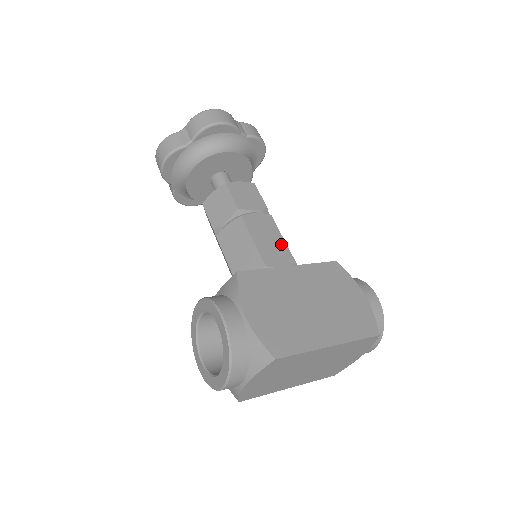
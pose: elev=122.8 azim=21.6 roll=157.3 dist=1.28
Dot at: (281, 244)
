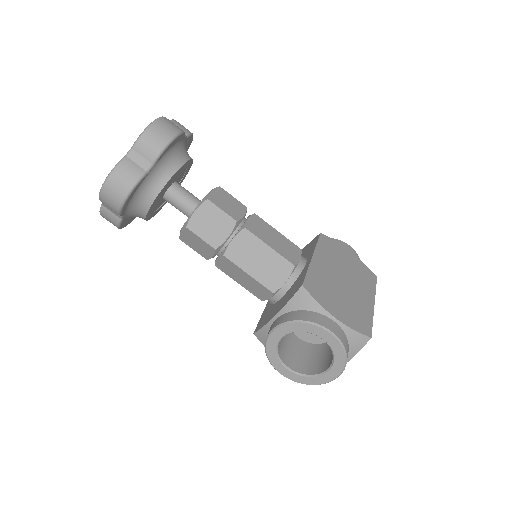
Dot at: (283, 238)
